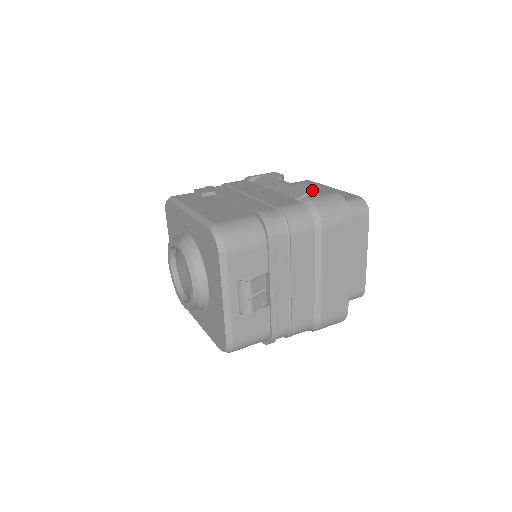
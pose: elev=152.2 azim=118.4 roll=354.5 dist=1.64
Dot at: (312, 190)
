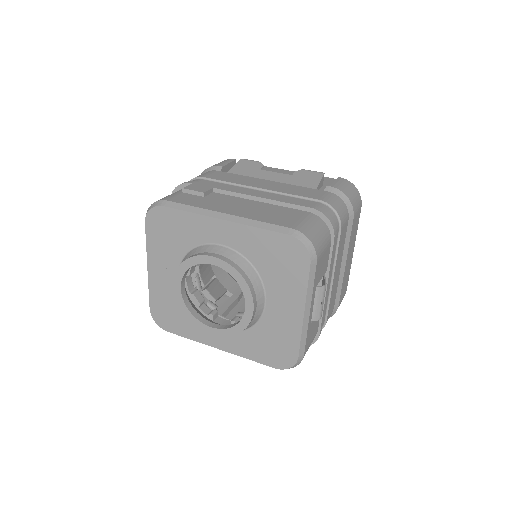
Dot at: (322, 177)
